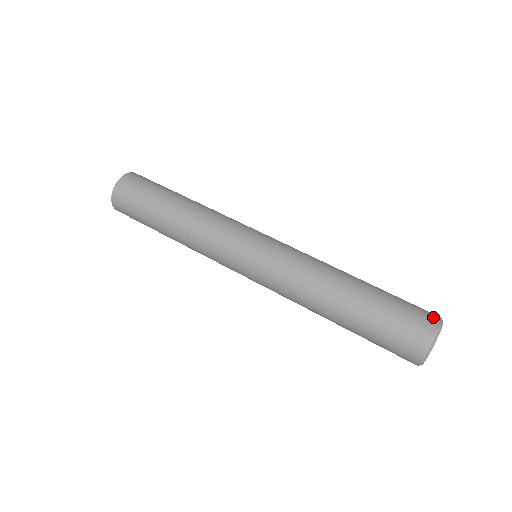
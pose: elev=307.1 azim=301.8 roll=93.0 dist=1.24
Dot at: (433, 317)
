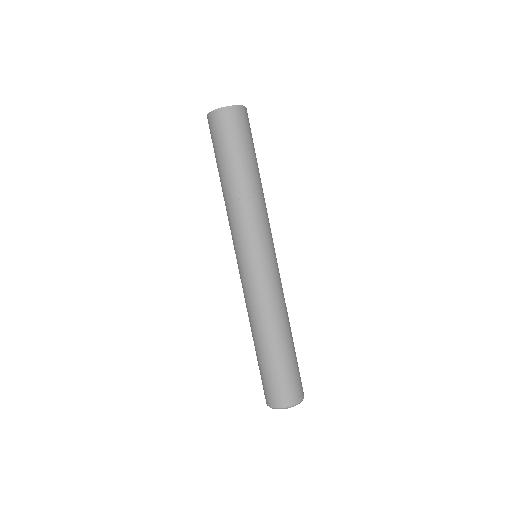
Dot at: (303, 392)
